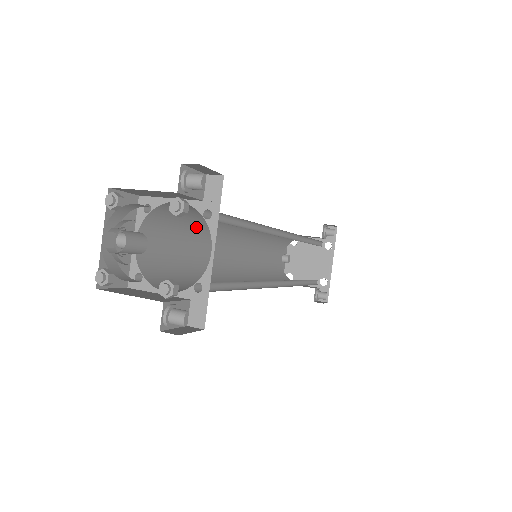
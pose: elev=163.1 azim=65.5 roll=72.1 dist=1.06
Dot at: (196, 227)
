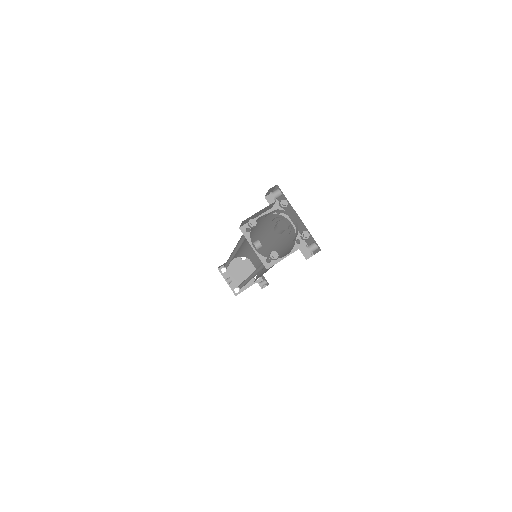
Dot at: occluded
